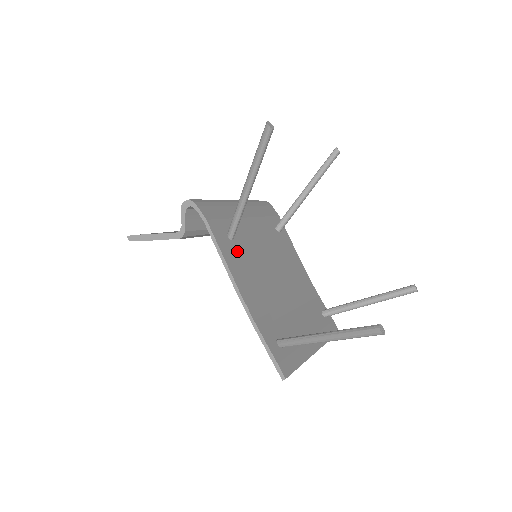
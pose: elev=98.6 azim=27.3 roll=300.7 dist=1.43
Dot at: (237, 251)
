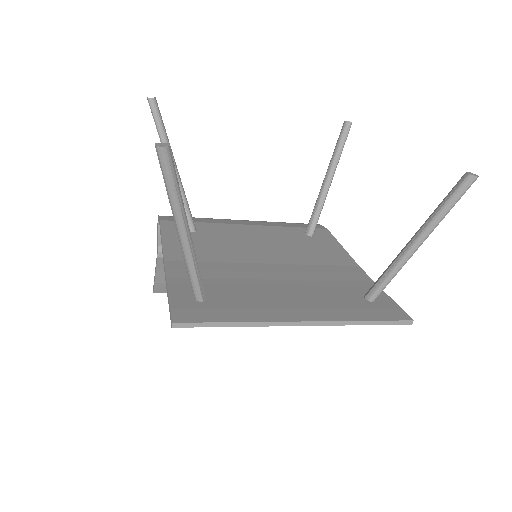
Dot at: (195, 239)
